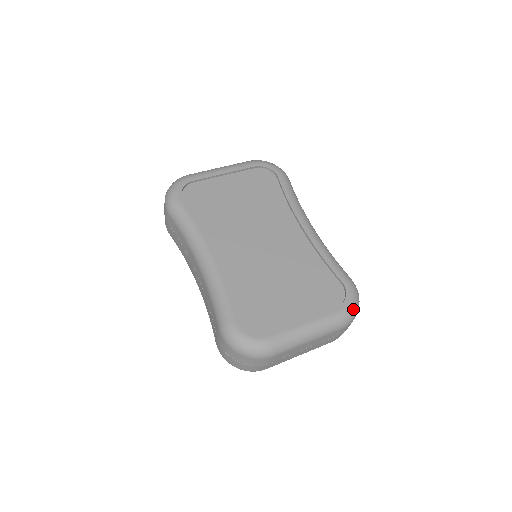
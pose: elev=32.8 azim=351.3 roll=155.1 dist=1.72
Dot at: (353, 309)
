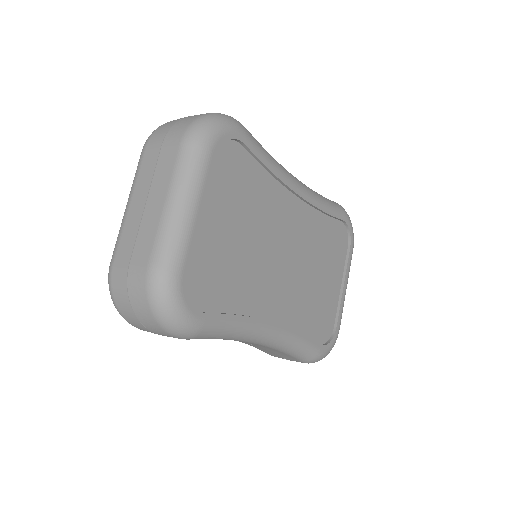
Dot at: (353, 234)
